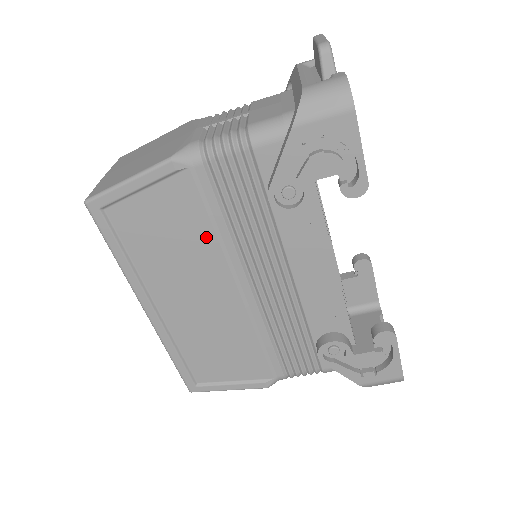
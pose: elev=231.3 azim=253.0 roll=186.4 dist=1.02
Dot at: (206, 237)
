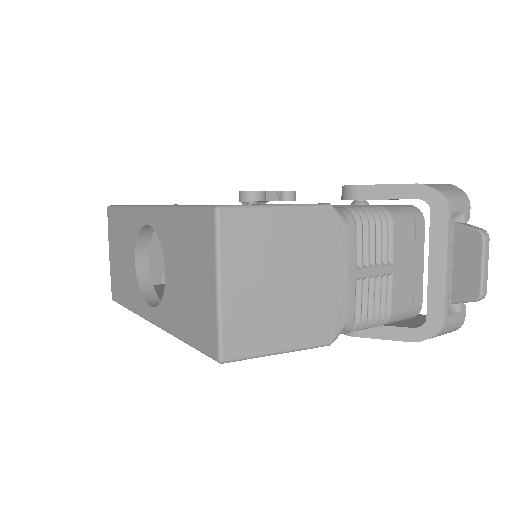
Dot at: occluded
